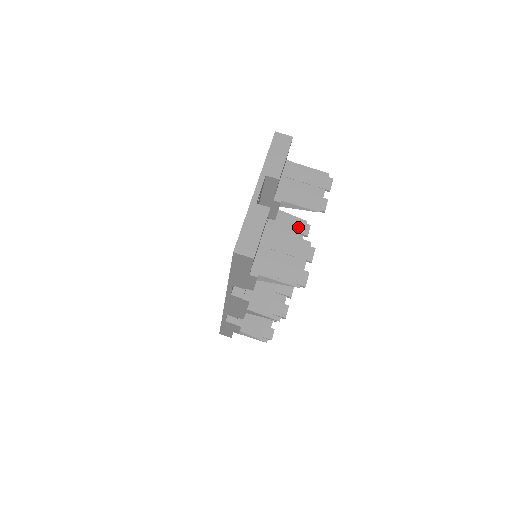
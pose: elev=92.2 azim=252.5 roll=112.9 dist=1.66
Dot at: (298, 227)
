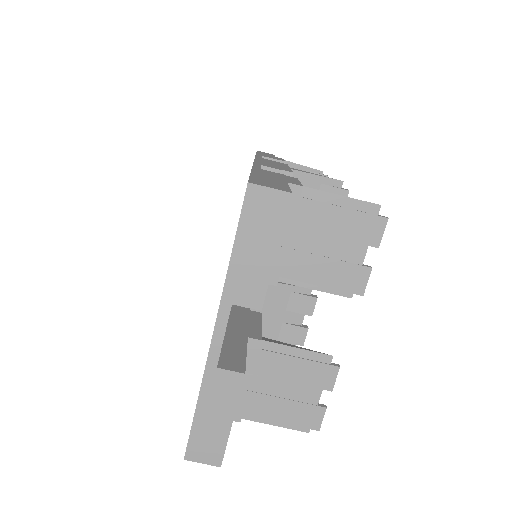
Dot at: occluded
